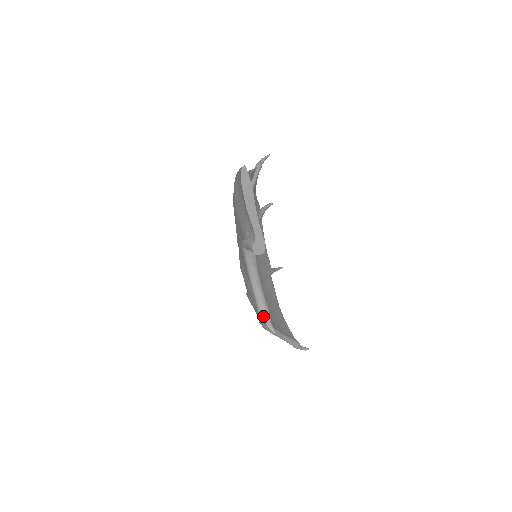
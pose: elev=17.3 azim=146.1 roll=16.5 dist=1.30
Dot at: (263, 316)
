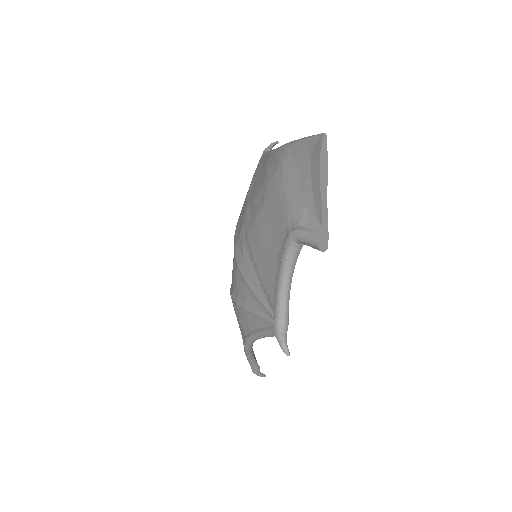
Dot at: (281, 332)
